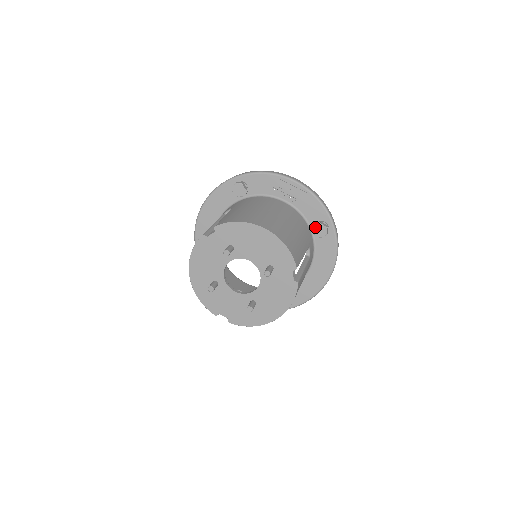
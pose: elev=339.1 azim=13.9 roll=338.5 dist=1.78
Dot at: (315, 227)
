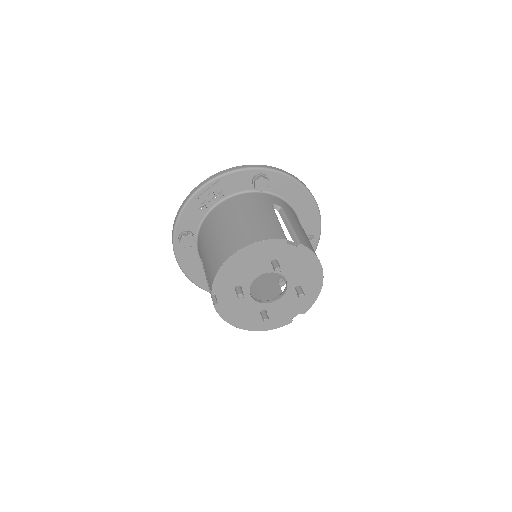
Dot at: (256, 188)
